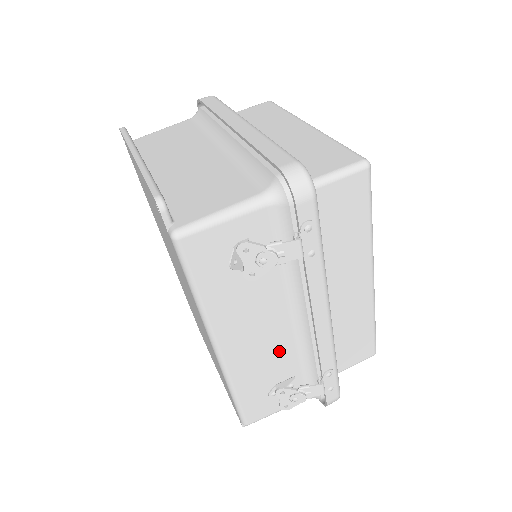
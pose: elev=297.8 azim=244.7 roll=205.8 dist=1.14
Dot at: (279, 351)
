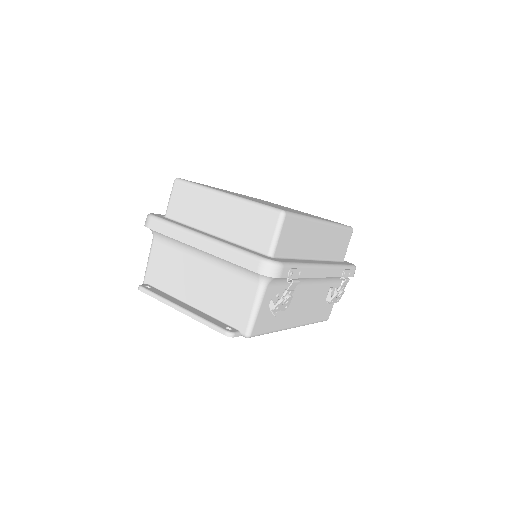
Dot at: (316, 294)
